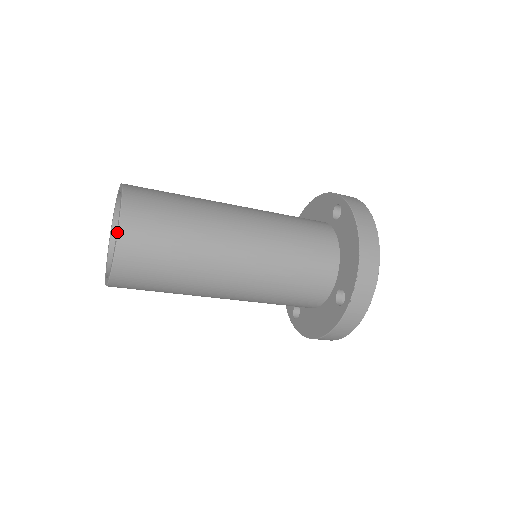
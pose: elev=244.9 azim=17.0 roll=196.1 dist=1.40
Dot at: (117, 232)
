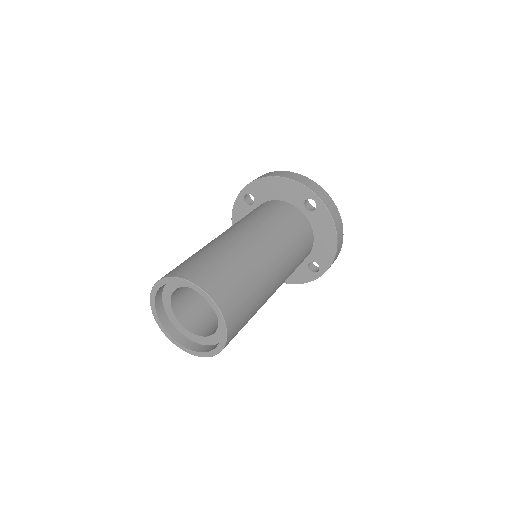
Dot at: (226, 339)
